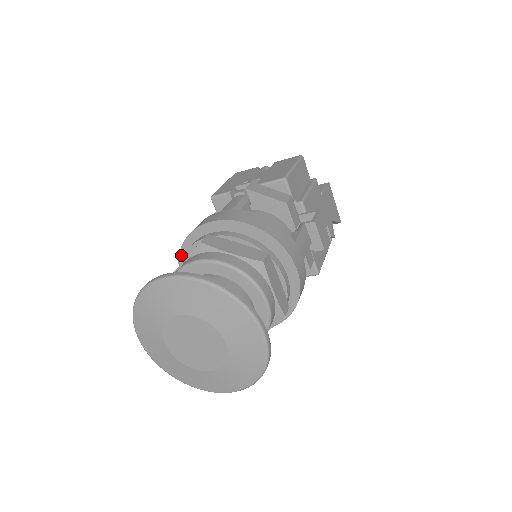
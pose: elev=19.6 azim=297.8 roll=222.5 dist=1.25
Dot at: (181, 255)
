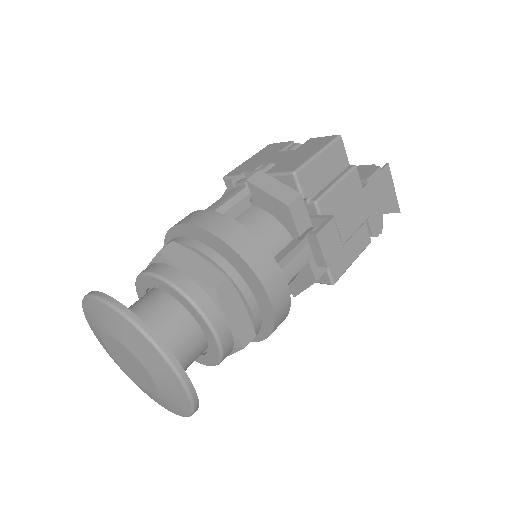
Dot at: occluded
